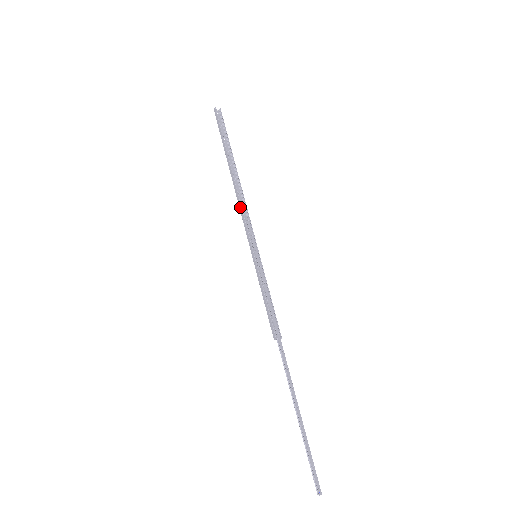
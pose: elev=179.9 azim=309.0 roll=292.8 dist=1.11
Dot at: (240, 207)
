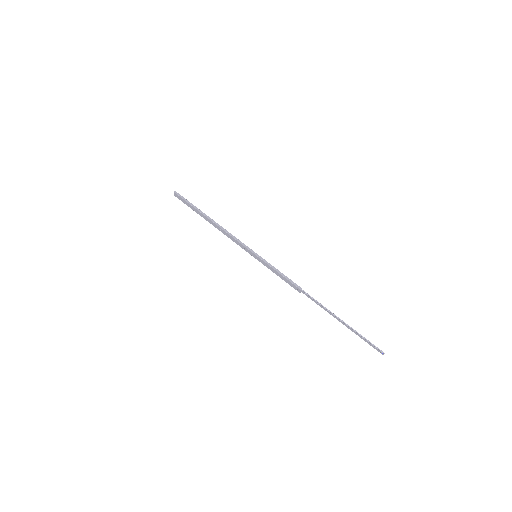
Dot at: (229, 233)
